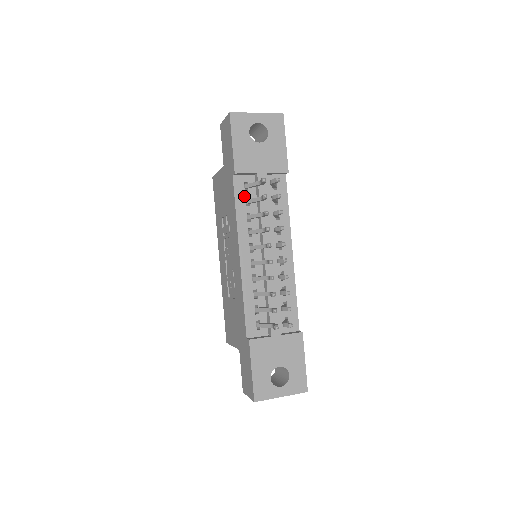
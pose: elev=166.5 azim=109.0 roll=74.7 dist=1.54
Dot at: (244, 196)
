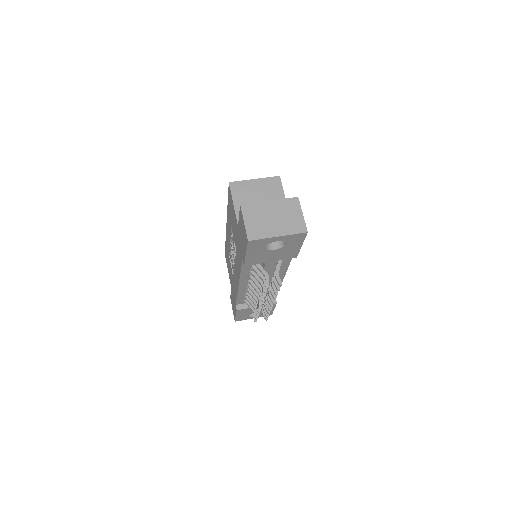
Dot at: (250, 265)
